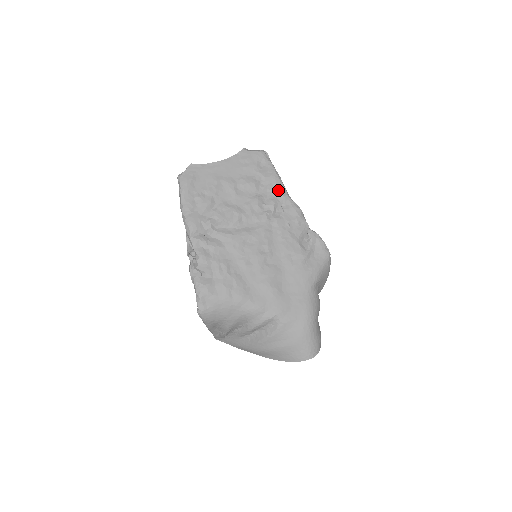
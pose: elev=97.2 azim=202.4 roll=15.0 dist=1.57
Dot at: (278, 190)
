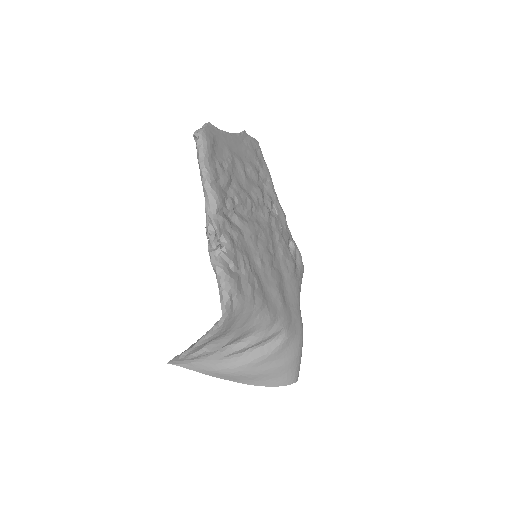
Dot at: (272, 188)
